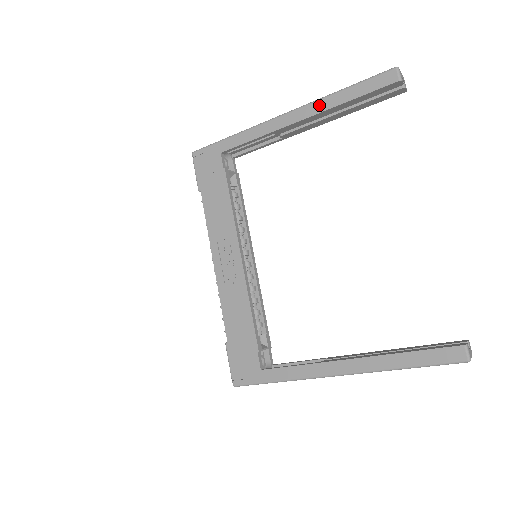
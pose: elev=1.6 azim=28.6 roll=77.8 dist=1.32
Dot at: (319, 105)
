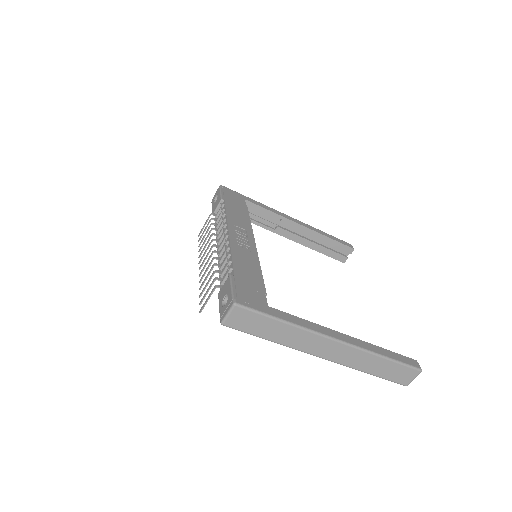
Dot at: (313, 228)
